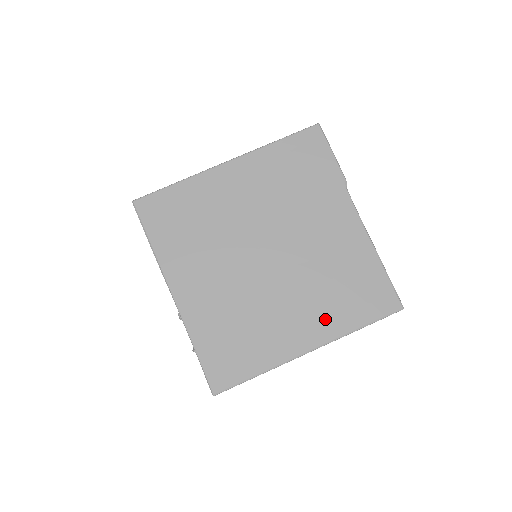
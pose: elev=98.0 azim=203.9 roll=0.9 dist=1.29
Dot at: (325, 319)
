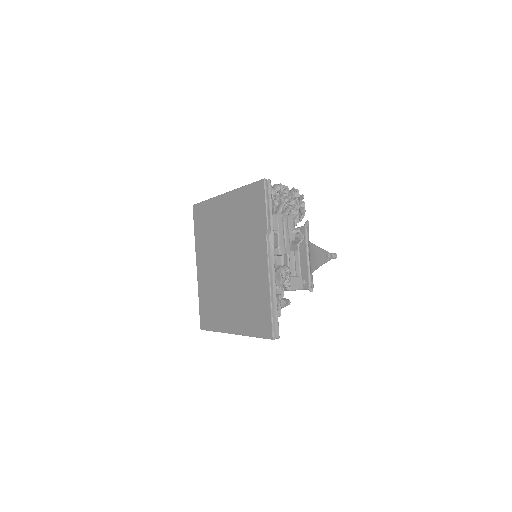
Dot at: (240, 319)
